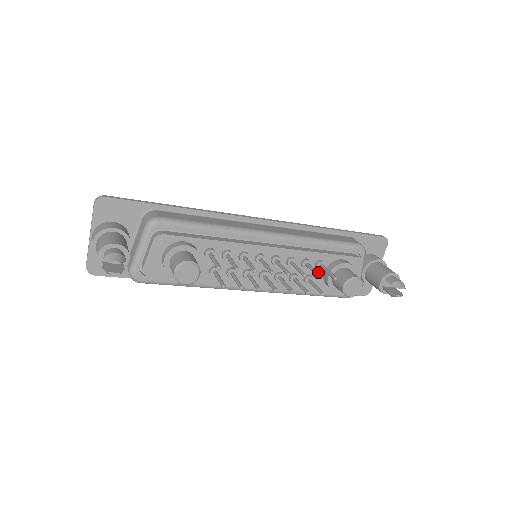
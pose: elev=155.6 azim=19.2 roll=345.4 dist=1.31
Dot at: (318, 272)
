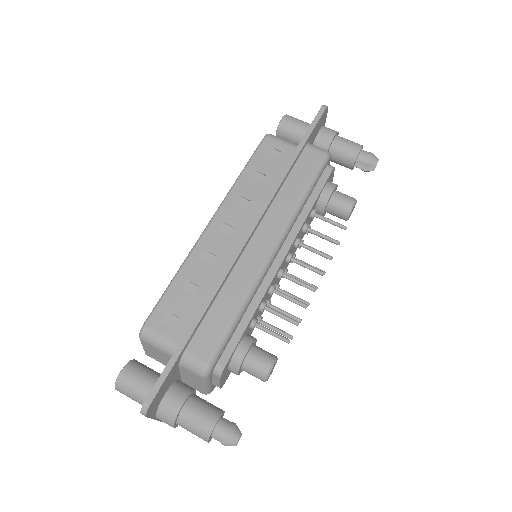
Dot at: occluded
